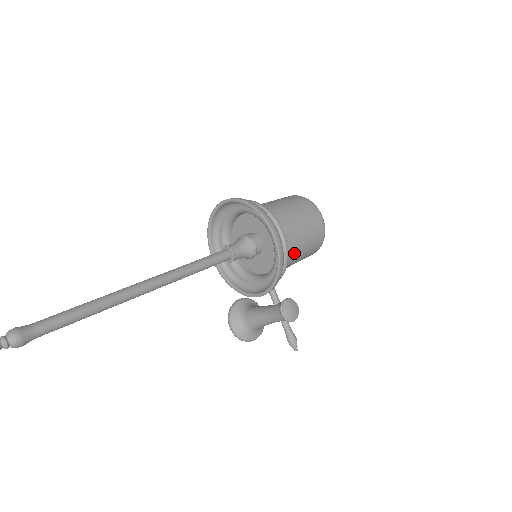
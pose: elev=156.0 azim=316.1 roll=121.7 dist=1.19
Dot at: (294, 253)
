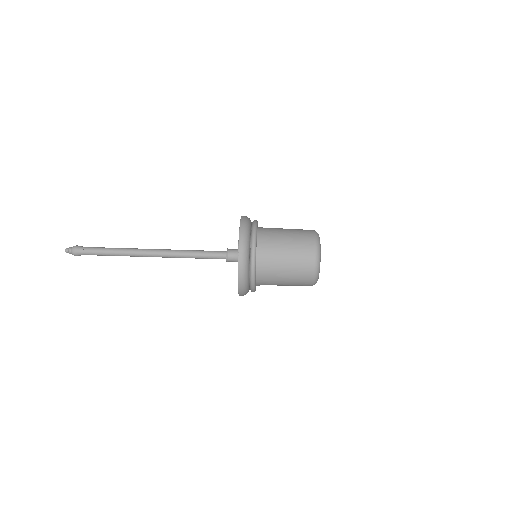
Dot at: occluded
